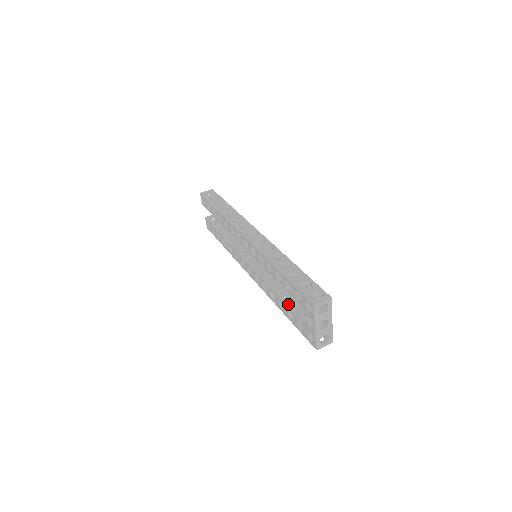
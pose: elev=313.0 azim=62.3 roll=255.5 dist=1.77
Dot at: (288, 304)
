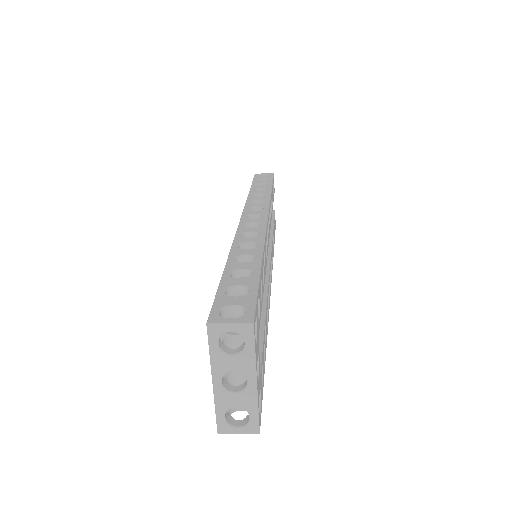
Dot at: occluded
